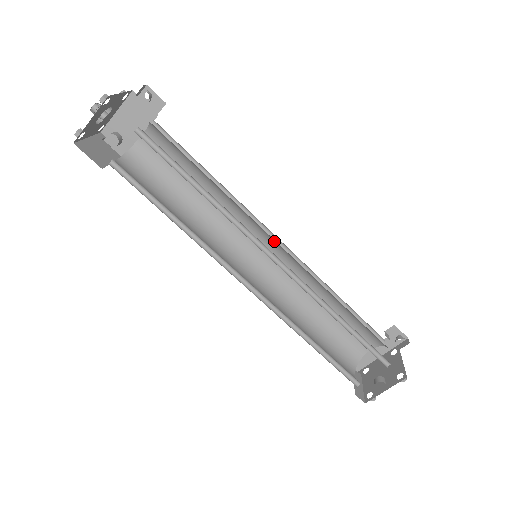
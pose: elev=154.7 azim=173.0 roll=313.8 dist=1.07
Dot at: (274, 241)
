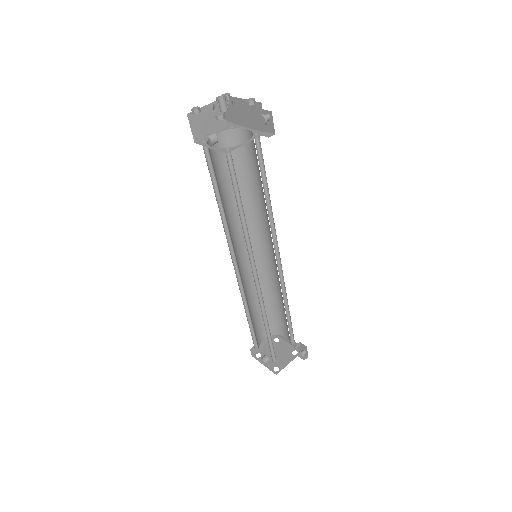
Dot at: occluded
